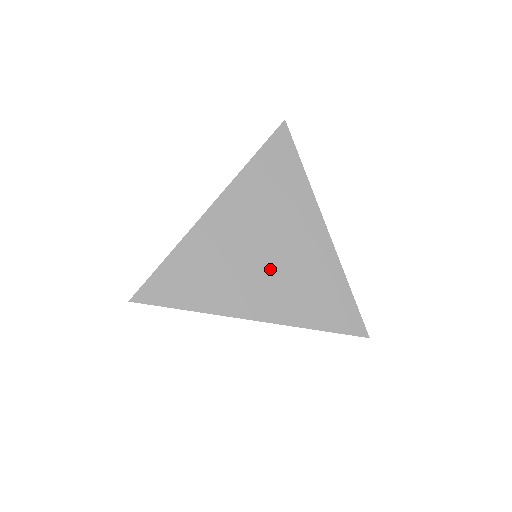
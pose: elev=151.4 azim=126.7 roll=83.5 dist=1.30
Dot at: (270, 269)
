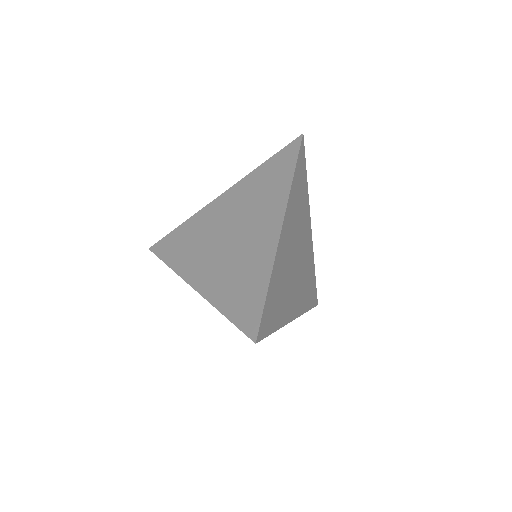
Dot at: (298, 273)
